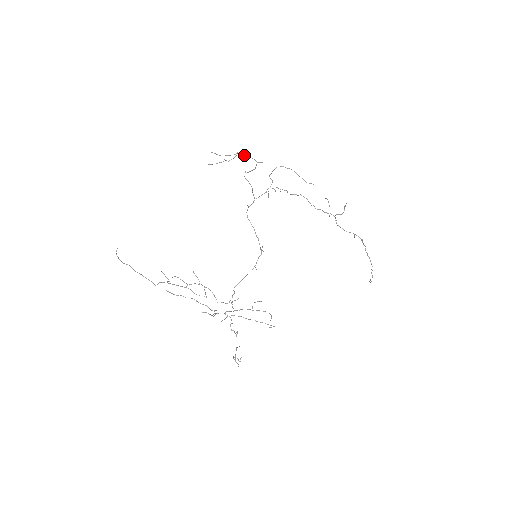
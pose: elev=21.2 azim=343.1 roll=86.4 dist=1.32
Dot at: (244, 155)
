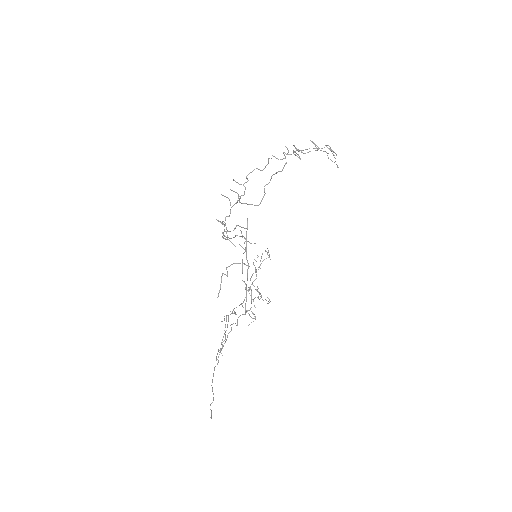
Dot at: (246, 252)
